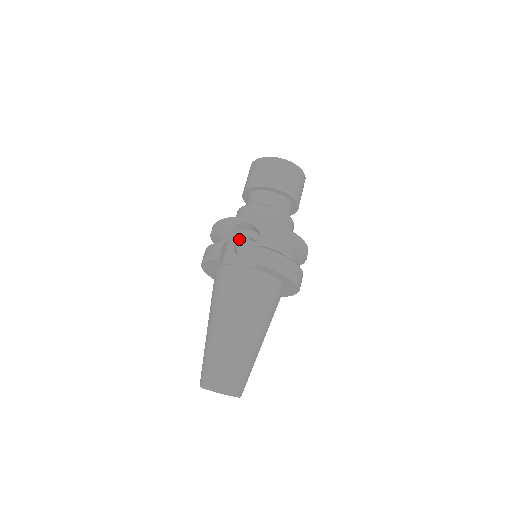
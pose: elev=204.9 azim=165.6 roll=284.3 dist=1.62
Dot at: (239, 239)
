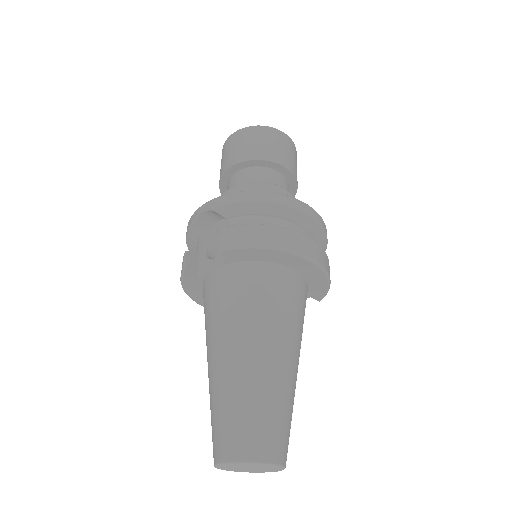
Dot at: (211, 240)
